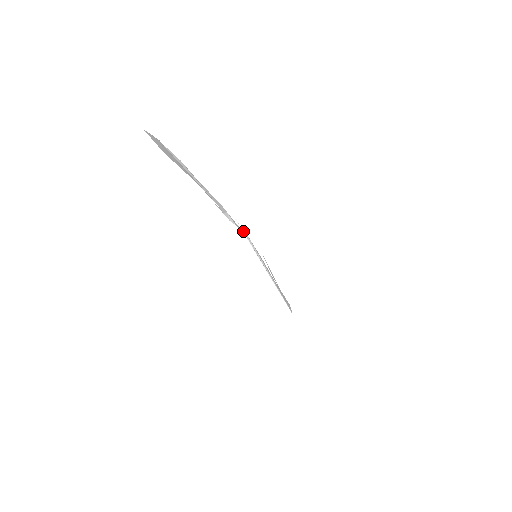
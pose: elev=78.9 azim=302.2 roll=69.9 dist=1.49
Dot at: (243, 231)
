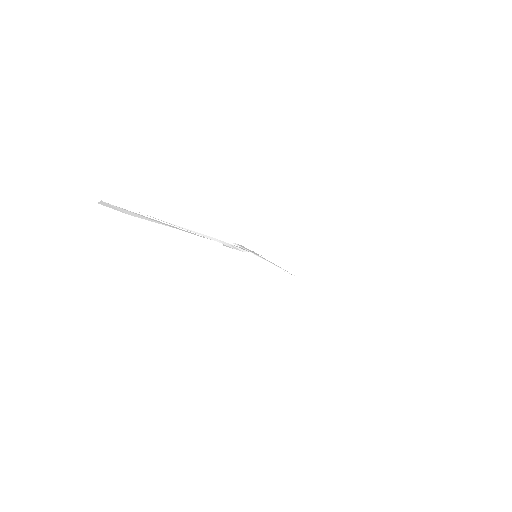
Dot at: (241, 246)
